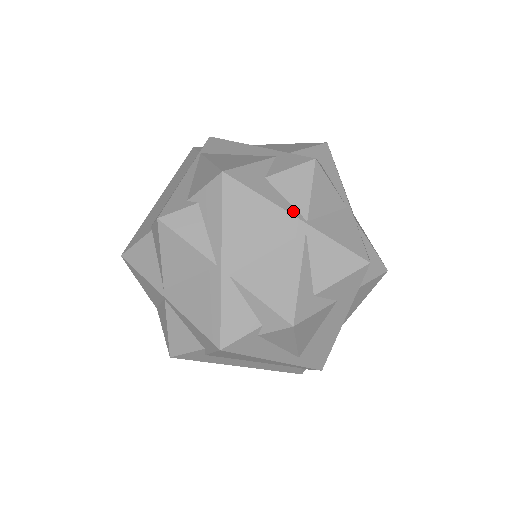
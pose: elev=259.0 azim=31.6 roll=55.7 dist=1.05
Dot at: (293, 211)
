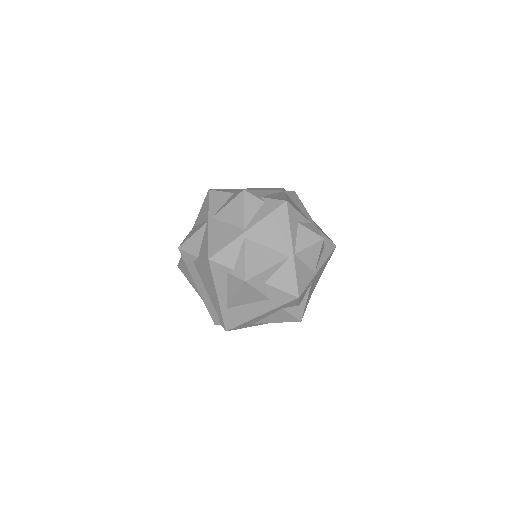
Dot at: (294, 245)
